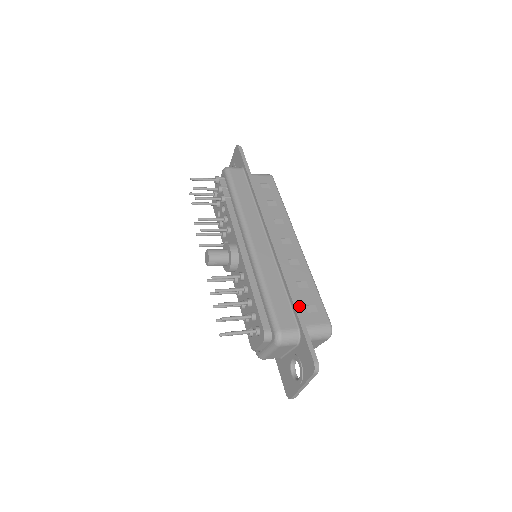
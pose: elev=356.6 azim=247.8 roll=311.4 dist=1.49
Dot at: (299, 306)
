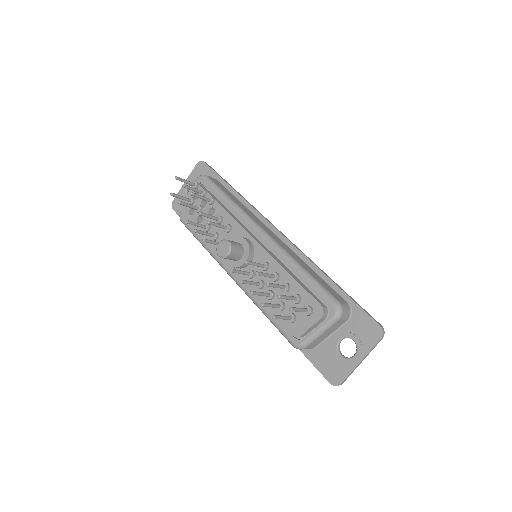
Dot at: occluded
